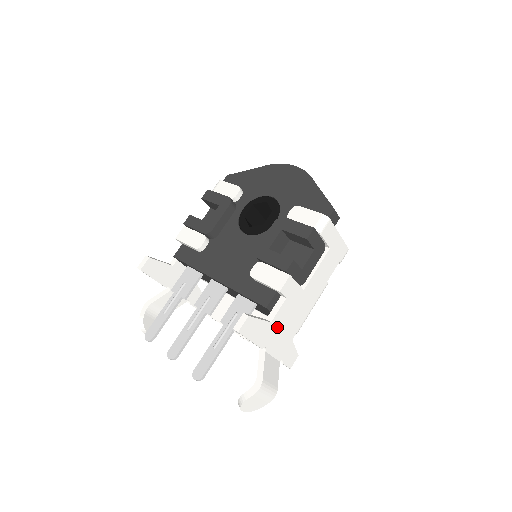
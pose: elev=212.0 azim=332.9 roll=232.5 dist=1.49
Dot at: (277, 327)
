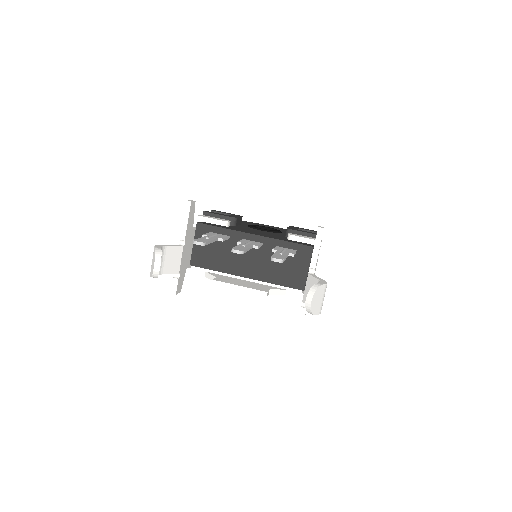
Dot at: occluded
